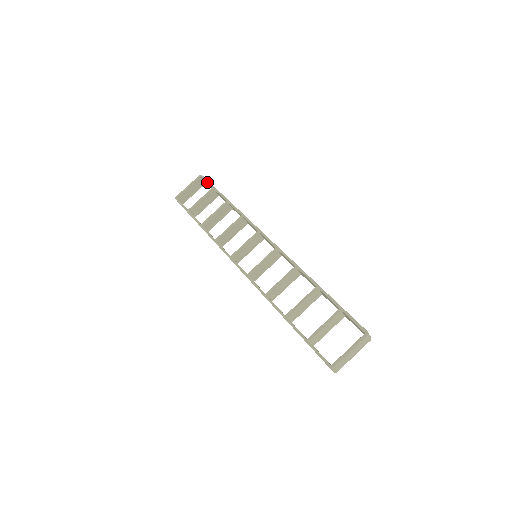
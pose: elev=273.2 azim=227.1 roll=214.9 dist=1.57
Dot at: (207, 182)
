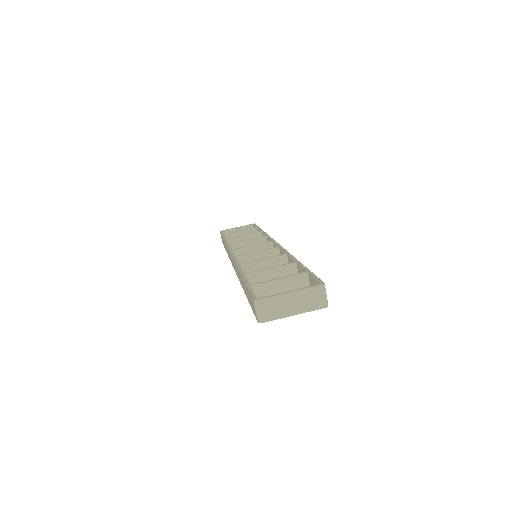
Dot at: (255, 225)
